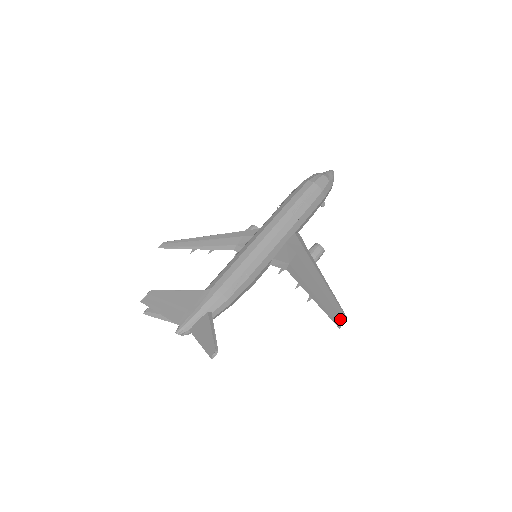
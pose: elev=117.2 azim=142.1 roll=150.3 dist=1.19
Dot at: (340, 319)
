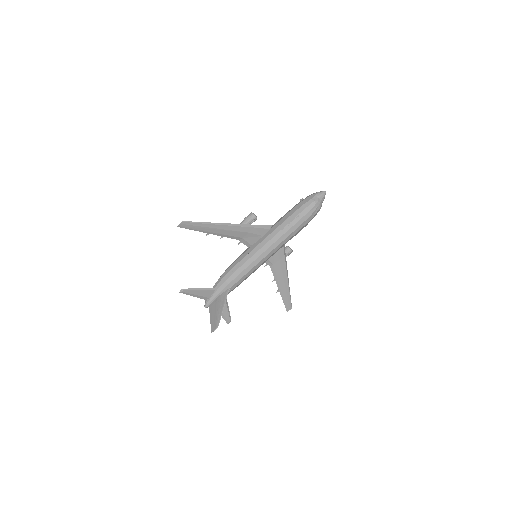
Dot at: (289, 308)
